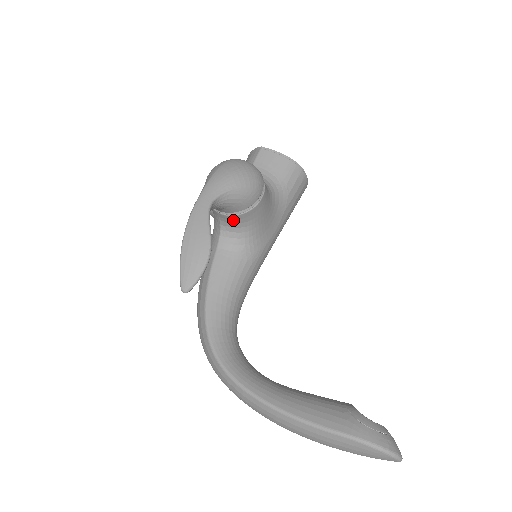
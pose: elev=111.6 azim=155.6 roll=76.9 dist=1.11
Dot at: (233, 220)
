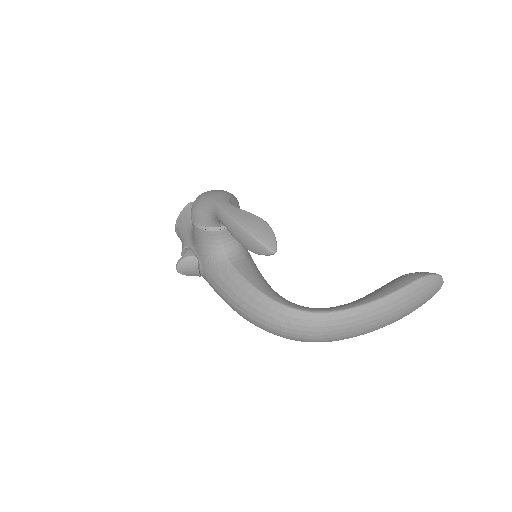
Dot at: occluded
